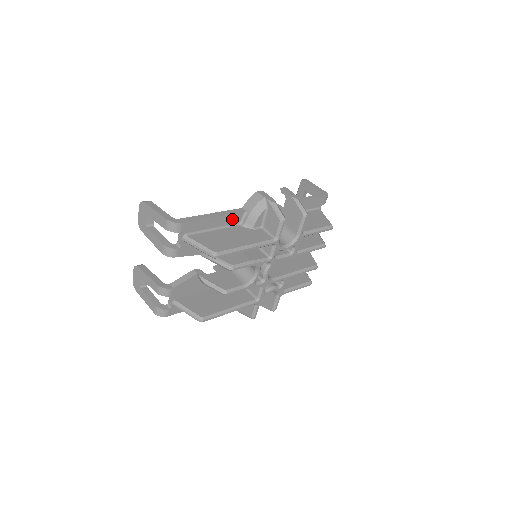
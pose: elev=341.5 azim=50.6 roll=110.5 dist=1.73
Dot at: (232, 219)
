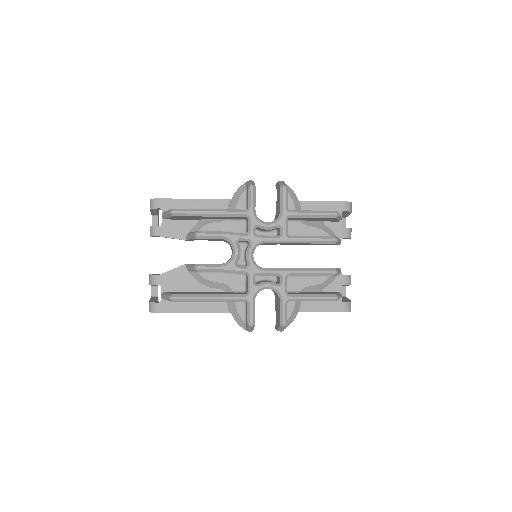
Dot at: (216, 206)
